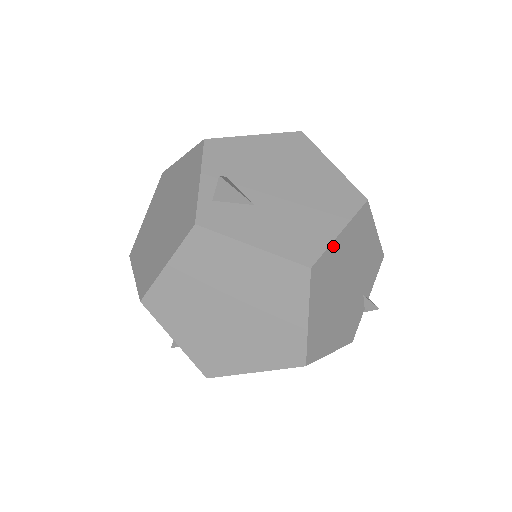
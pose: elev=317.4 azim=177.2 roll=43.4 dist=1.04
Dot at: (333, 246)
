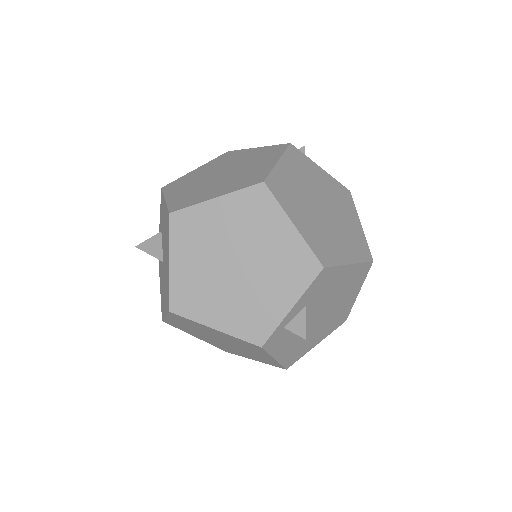
Dot at: occluded
